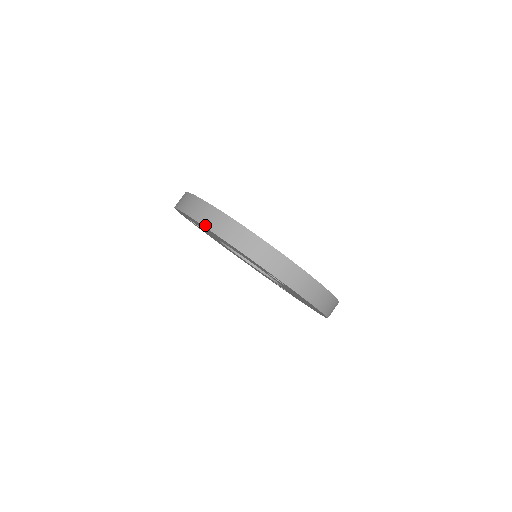
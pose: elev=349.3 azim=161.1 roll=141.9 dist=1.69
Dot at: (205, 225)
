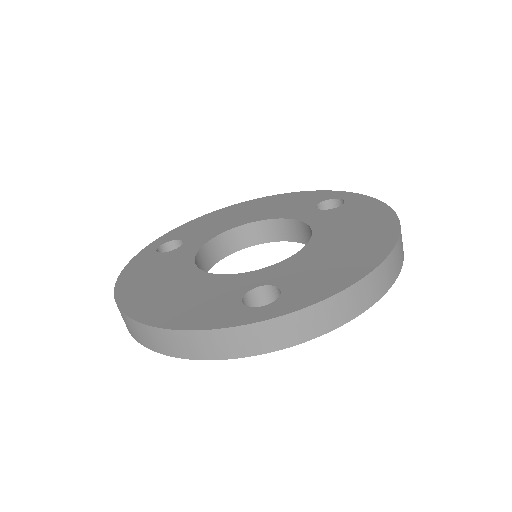
Dot at: (139, 342)
